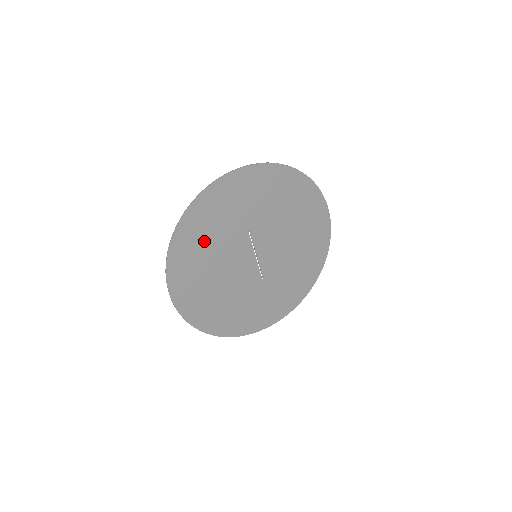
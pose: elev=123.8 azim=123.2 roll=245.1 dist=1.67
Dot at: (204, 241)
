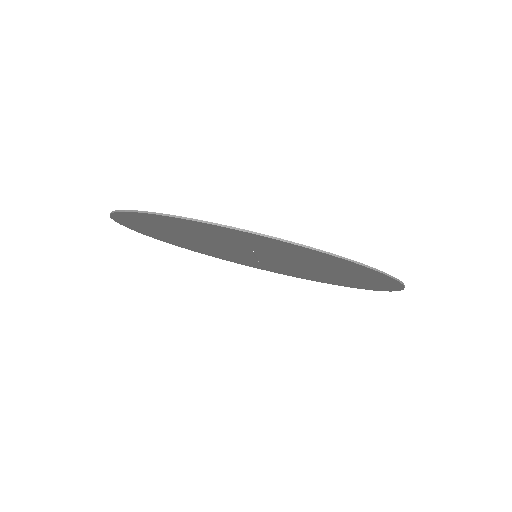
Dot at: (174, 228)
